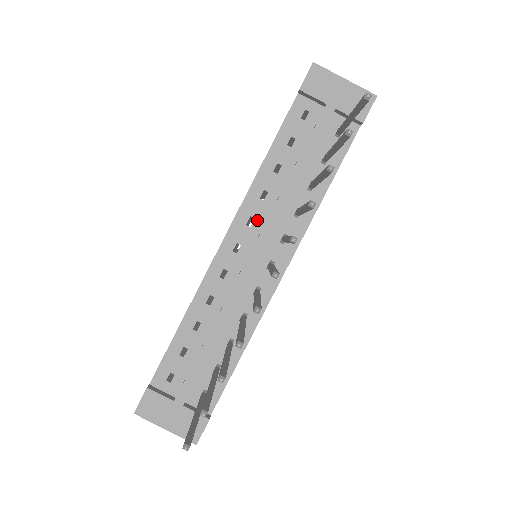
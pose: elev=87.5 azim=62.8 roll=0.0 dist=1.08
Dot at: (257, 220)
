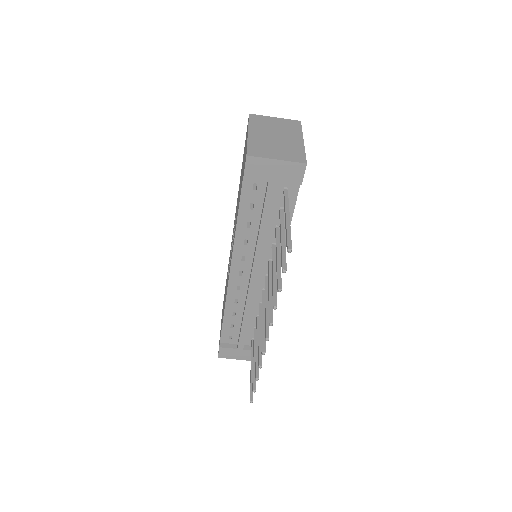
Dot at: (247, 256)
